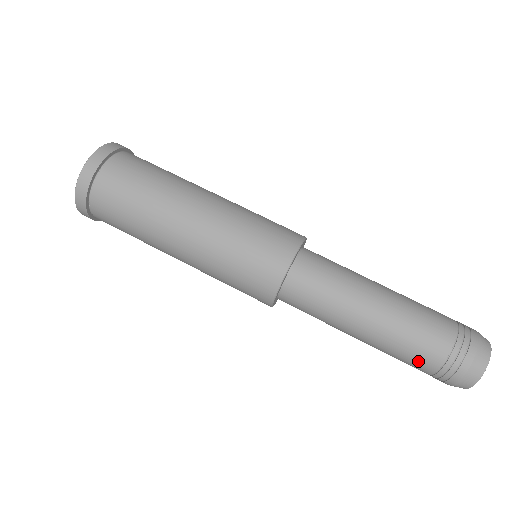
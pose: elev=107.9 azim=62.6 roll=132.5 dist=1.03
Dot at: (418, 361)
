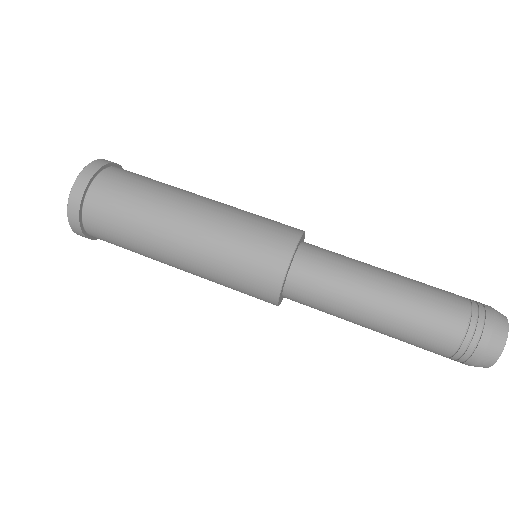
Dot at: (447, 313)
